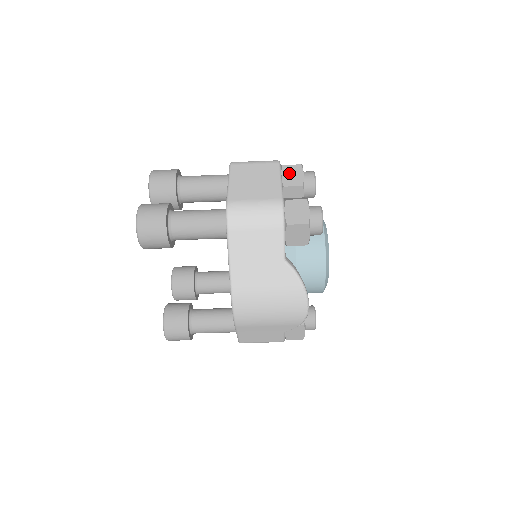
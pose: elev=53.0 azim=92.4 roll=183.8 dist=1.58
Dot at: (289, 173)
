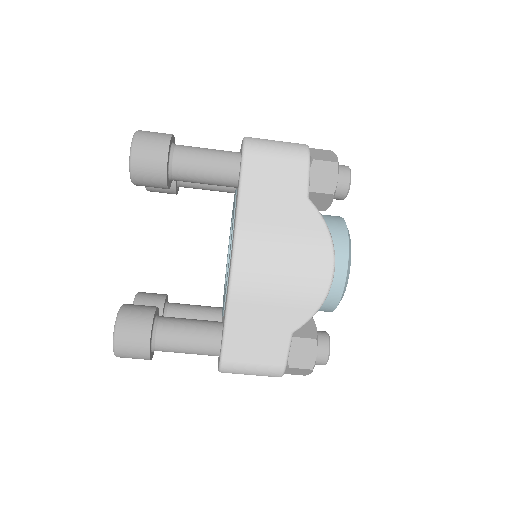
Dot at: occluded
